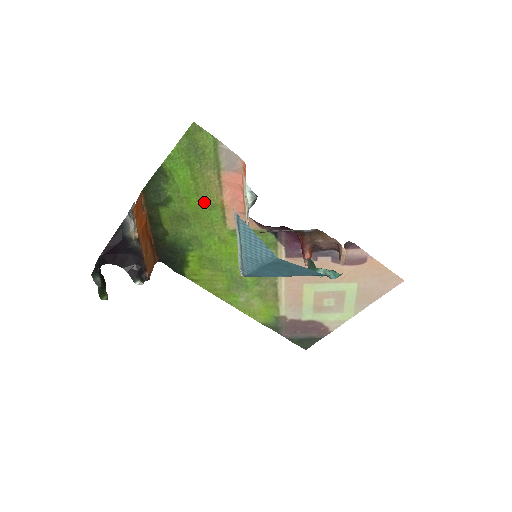
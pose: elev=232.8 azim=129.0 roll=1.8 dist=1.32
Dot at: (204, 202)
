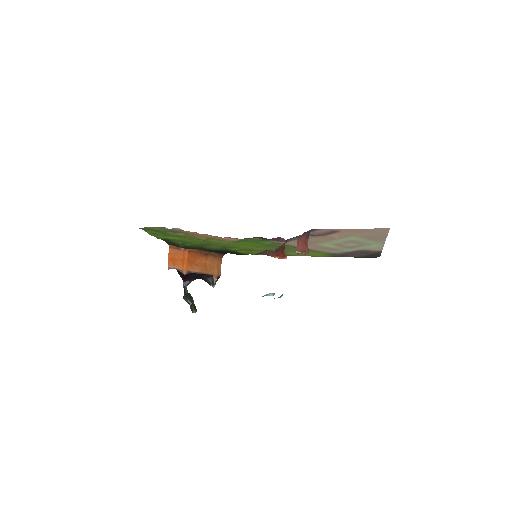
Dot at: (199, 240)
